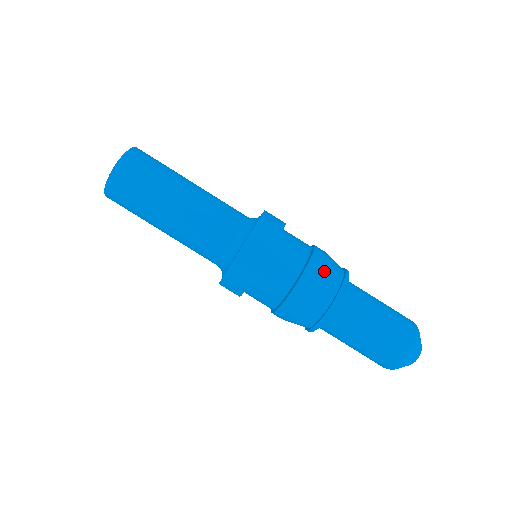
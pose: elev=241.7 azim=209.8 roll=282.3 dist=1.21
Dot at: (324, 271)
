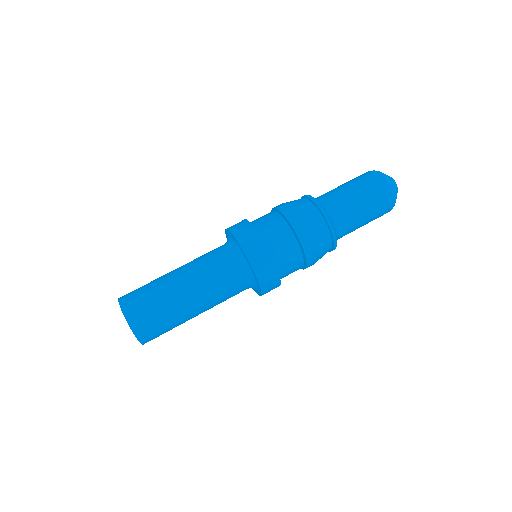
Dot at: (301, 214)
